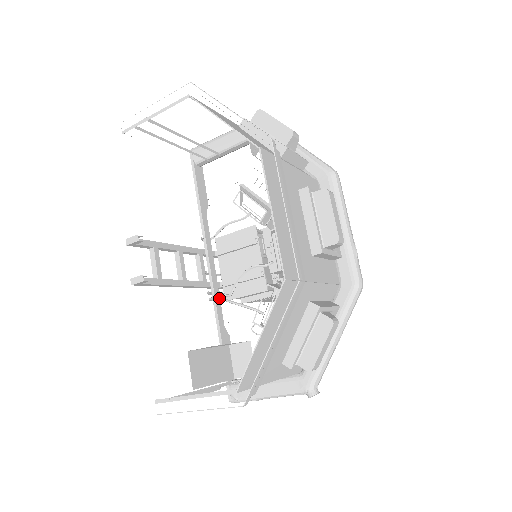
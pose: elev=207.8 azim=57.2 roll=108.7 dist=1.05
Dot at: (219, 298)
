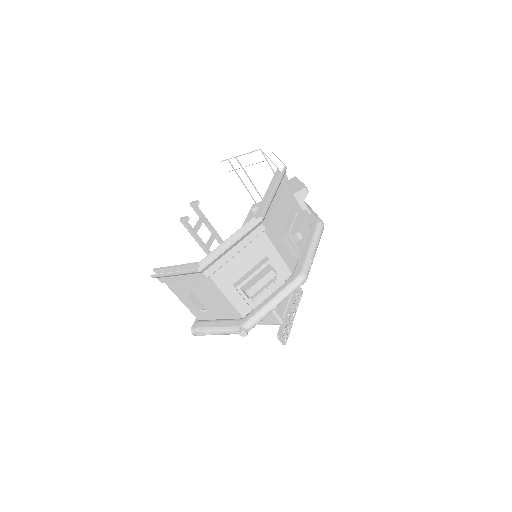
Dot at: occluded
